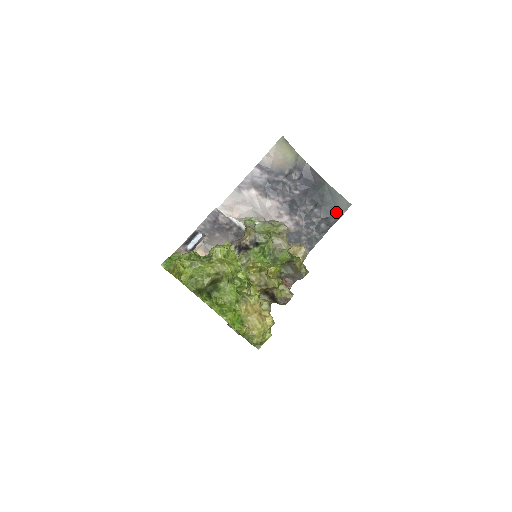
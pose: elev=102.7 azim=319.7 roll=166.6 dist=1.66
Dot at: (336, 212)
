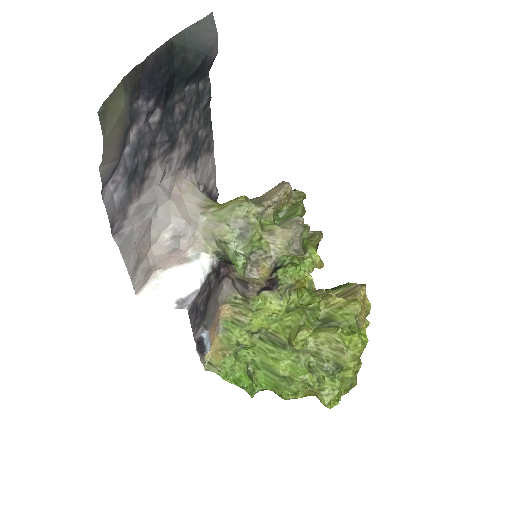
Dot at: (211, 55)
